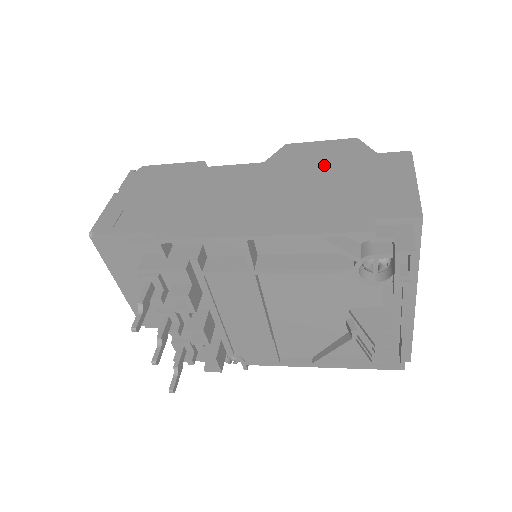
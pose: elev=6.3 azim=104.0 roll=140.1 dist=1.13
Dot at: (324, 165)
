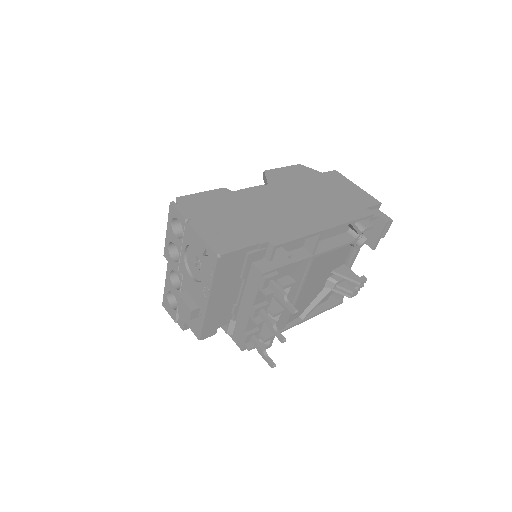
Dot at: (306, 182)
